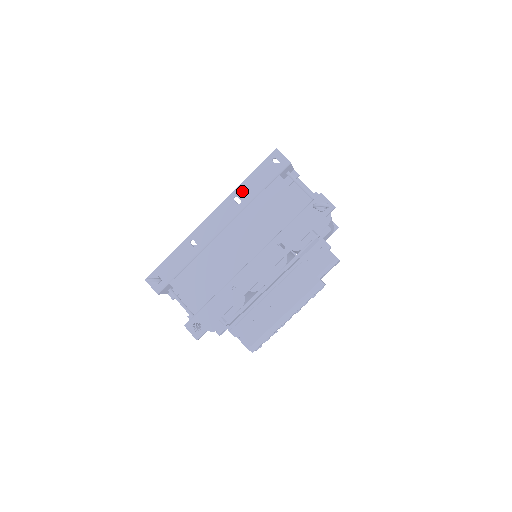
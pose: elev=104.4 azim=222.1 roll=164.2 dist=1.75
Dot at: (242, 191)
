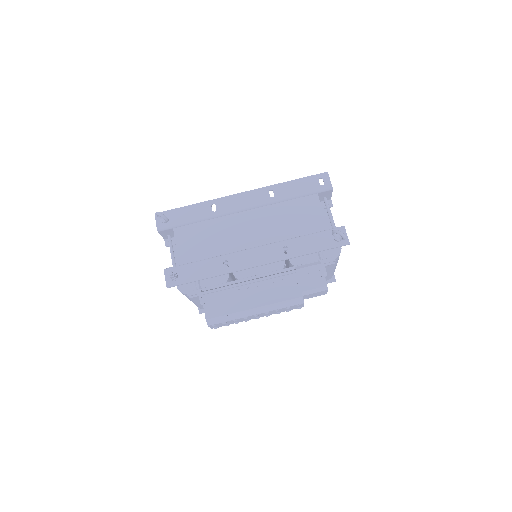
Dot at: (280, 189)
